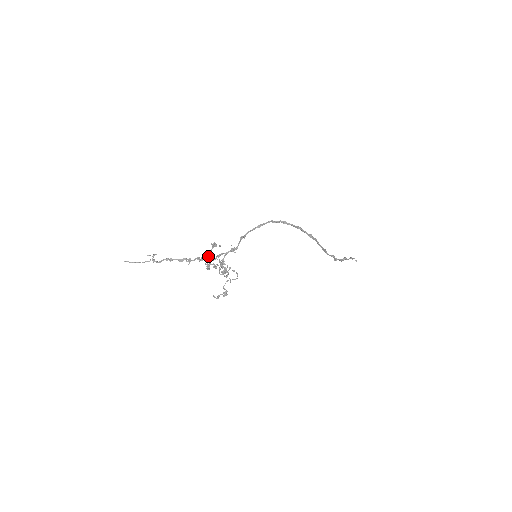
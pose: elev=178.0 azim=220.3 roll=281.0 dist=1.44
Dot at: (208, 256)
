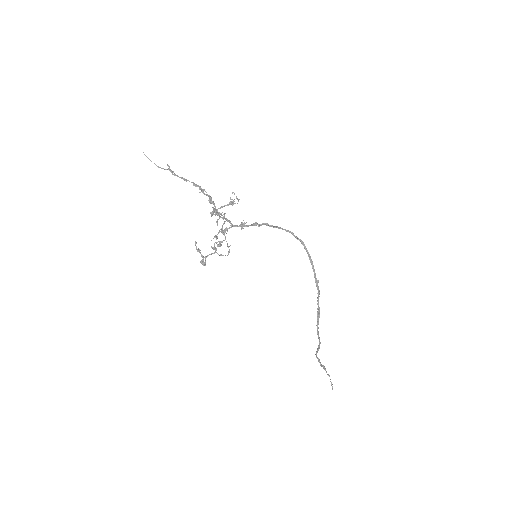
Dot at: (218, 208)
